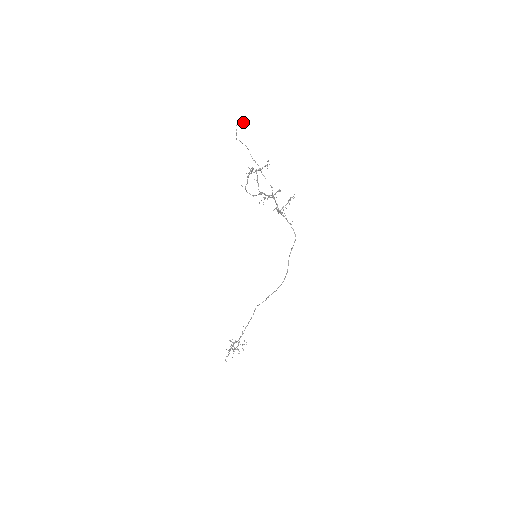
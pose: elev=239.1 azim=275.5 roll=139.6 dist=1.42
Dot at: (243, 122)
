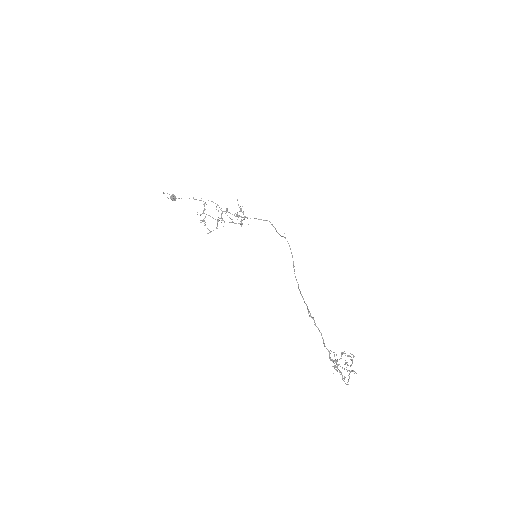
Dot at: (170, 196)
